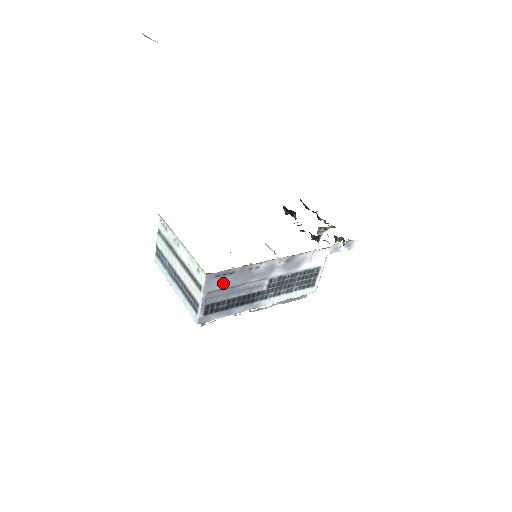
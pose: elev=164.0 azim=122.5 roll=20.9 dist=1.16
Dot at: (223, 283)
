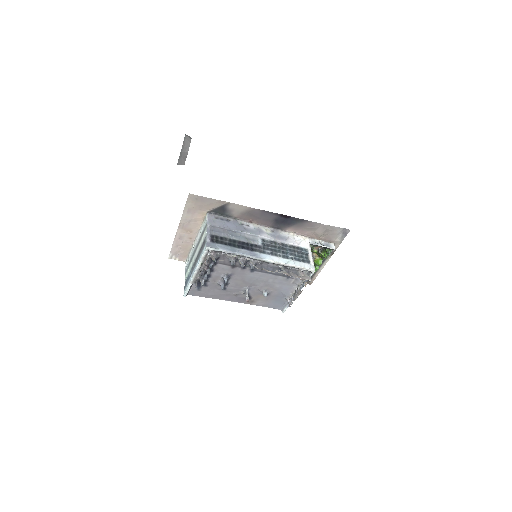
Dot at: (222, 225)
